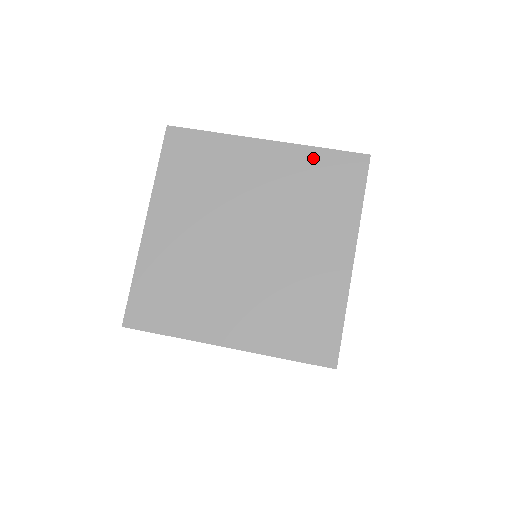
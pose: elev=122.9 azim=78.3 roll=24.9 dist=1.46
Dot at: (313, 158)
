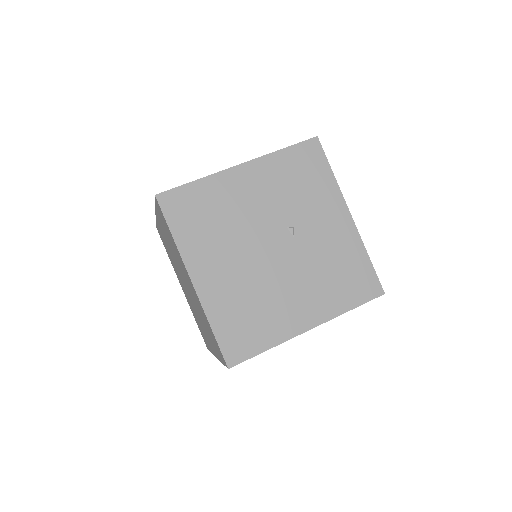
Dot at: (208, 323)
